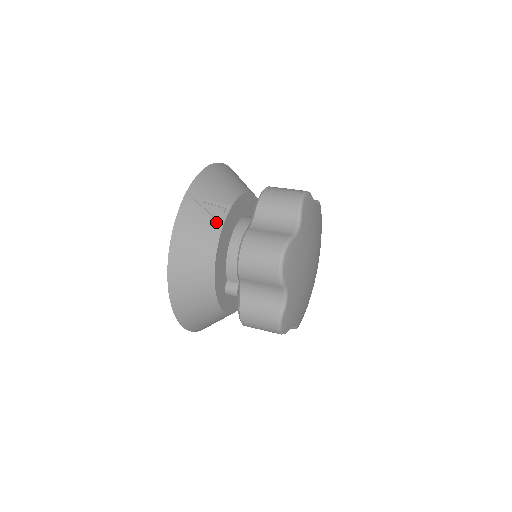
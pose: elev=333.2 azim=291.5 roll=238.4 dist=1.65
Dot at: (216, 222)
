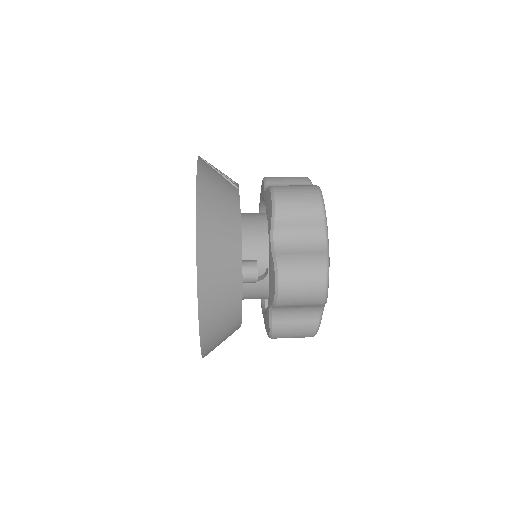
Dot at: (232, 185)
